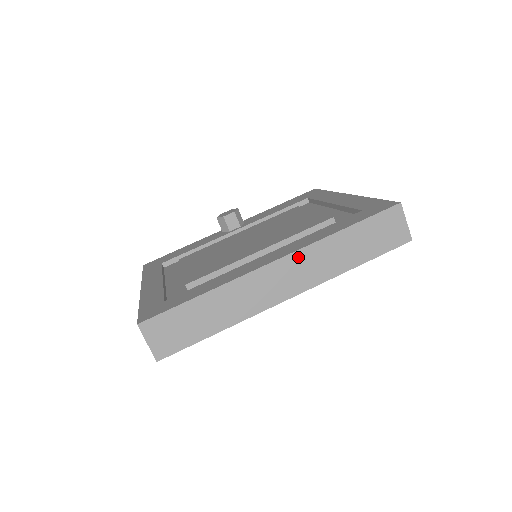
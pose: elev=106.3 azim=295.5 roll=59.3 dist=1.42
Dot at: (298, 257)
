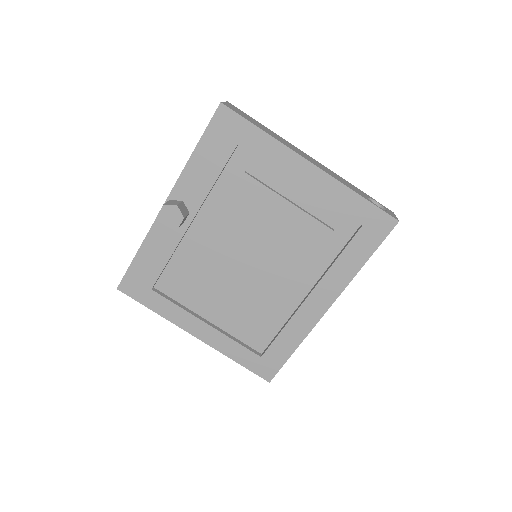
Dot at: (339, 294)
